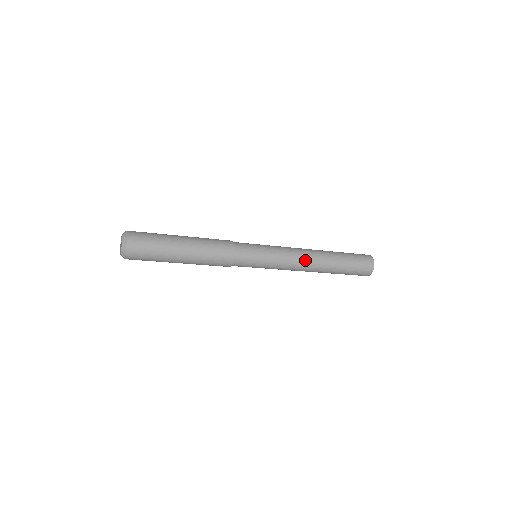
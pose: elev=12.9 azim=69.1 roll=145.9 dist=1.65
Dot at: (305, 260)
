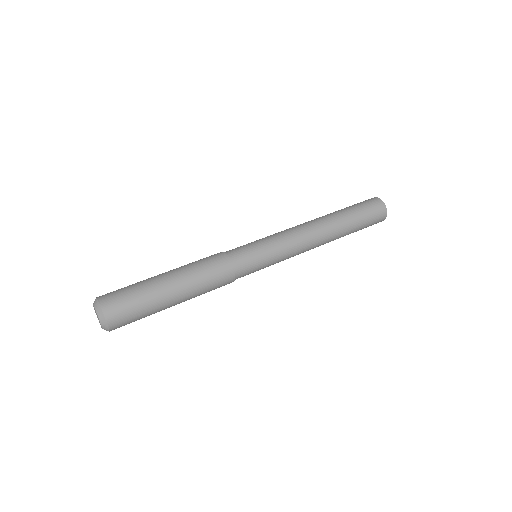
Dot at: (312, 236)
